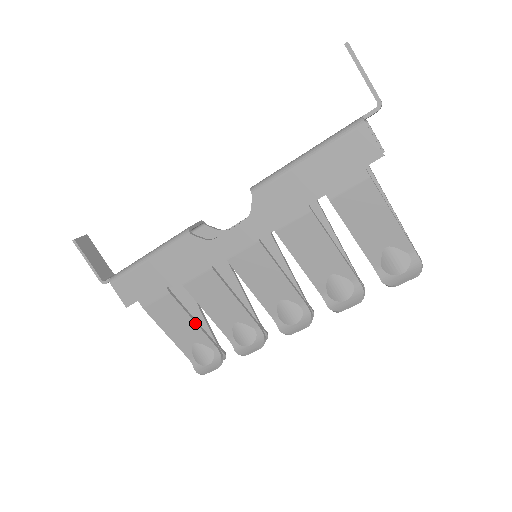
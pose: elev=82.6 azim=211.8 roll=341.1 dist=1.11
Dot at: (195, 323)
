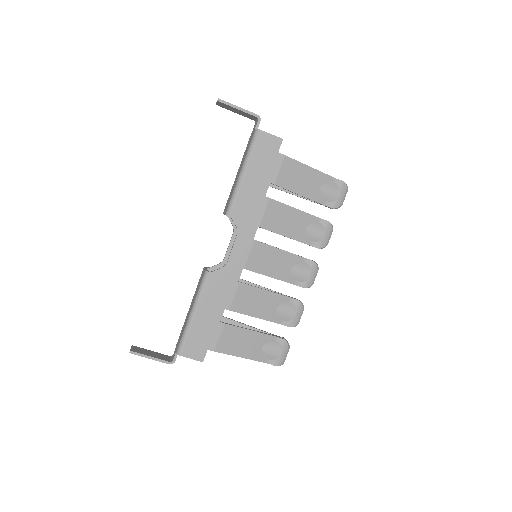
Dot at: (253, 331)
